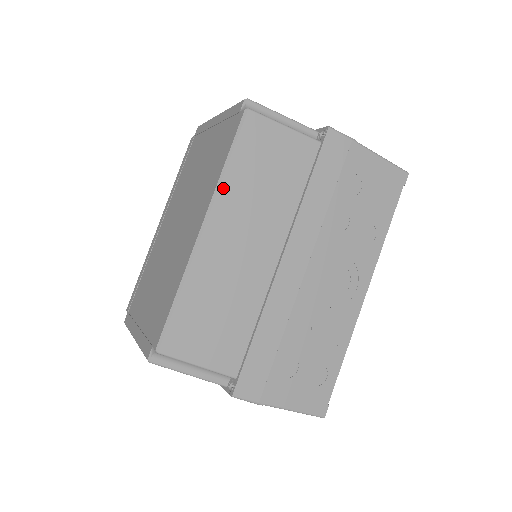
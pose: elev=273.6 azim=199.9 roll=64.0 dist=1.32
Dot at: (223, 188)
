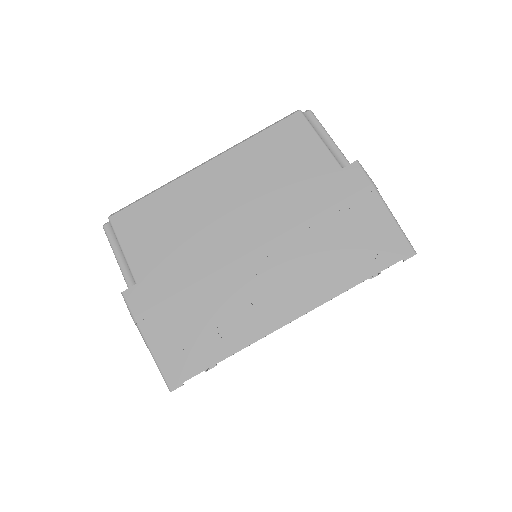
Dot at: (239, 148)
